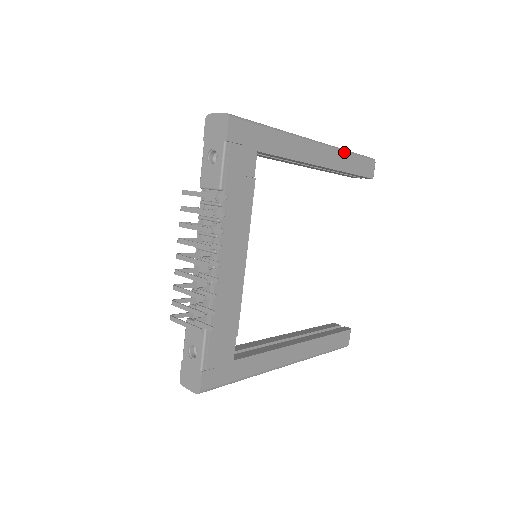
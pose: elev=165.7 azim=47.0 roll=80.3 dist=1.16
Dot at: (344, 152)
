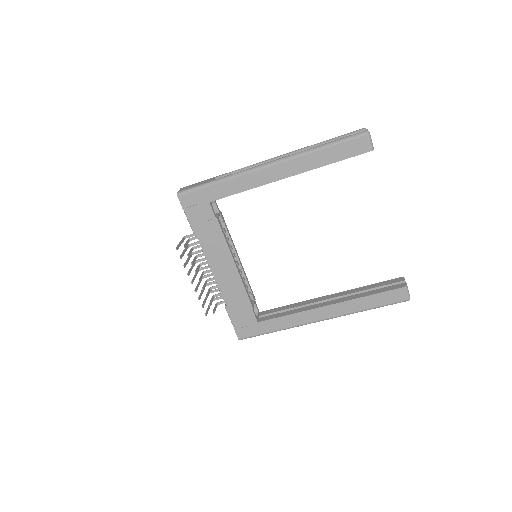
Dot at: (308, 153)
